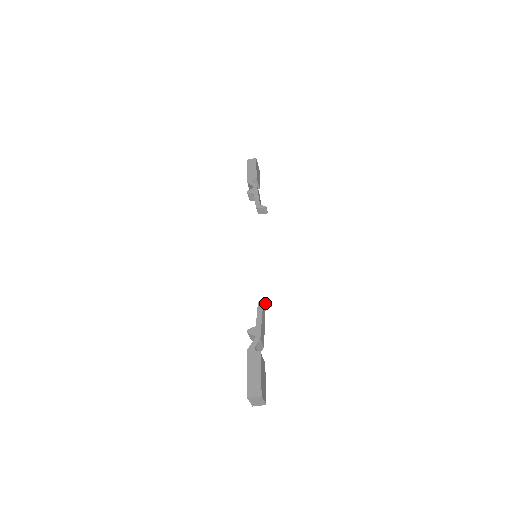
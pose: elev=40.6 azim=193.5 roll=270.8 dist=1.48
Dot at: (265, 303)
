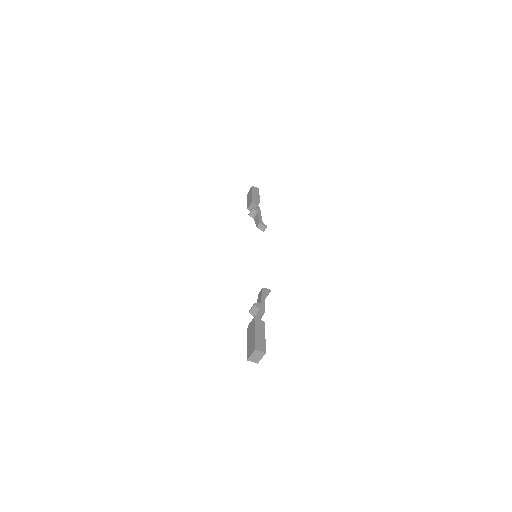
Dot at: (268, 291)
